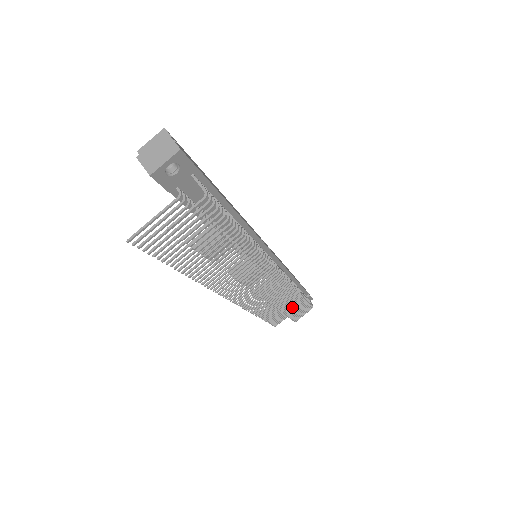
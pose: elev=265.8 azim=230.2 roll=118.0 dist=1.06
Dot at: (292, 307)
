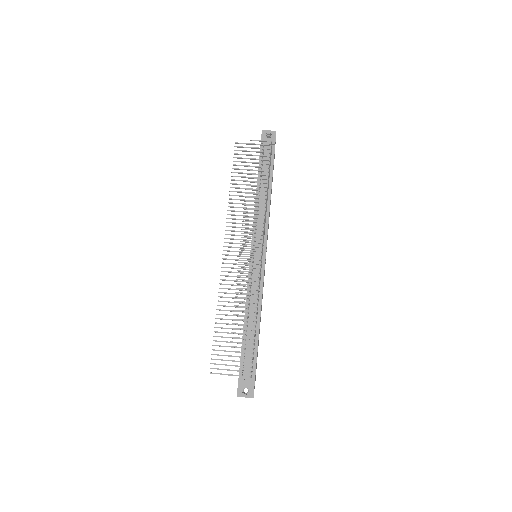
Dot at: (241, 333)
